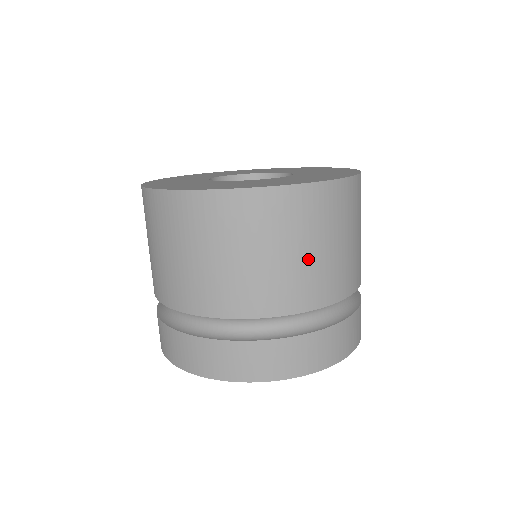
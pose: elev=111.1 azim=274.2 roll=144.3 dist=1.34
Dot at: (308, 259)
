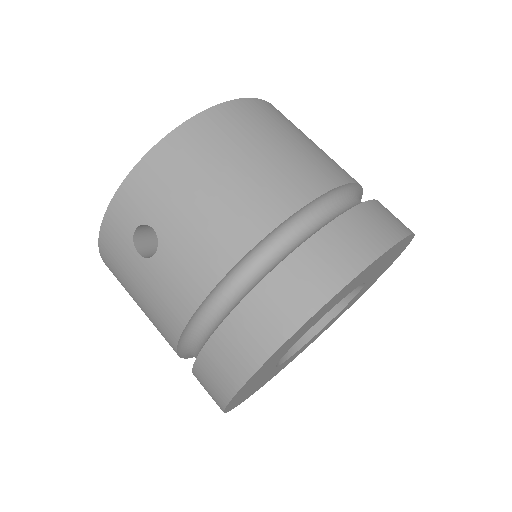
Dot at: occluded
